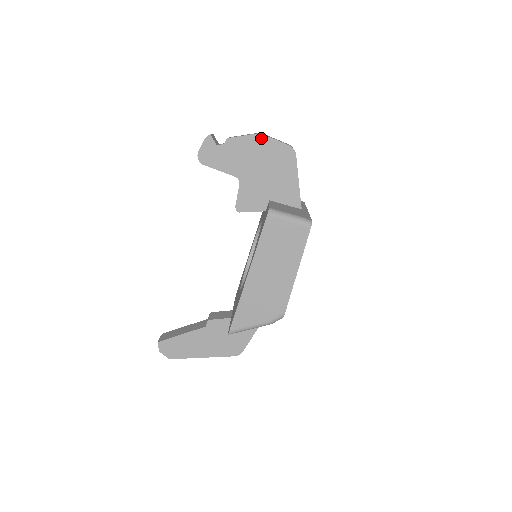
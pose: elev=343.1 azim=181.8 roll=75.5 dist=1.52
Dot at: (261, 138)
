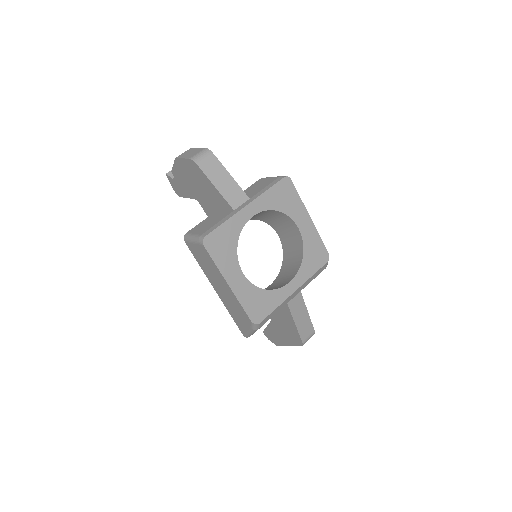
Dot at: (178, 162)
